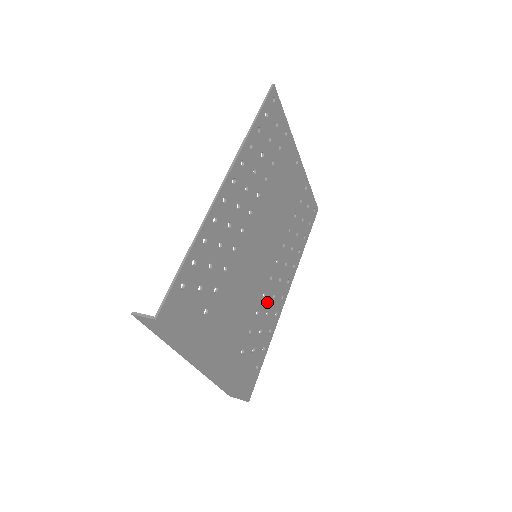
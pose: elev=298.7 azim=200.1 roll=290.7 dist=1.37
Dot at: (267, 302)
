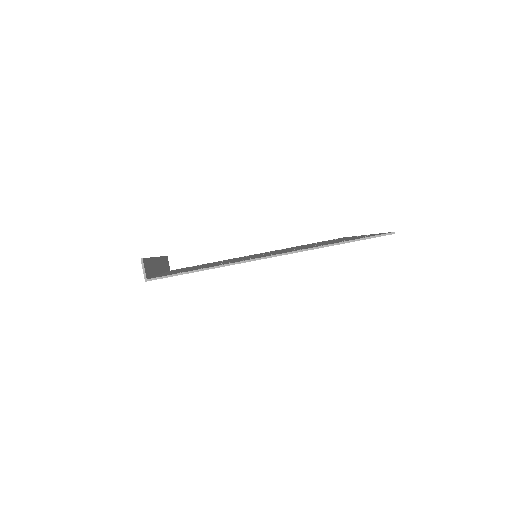
Dot at: occluded
